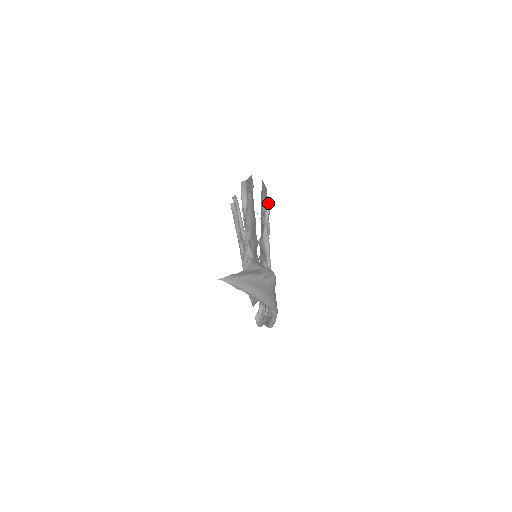
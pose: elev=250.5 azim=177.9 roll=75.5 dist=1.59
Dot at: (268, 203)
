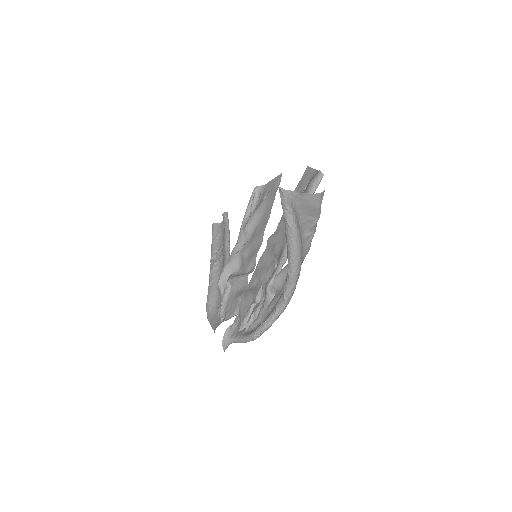
Dot at: (319, 179)
